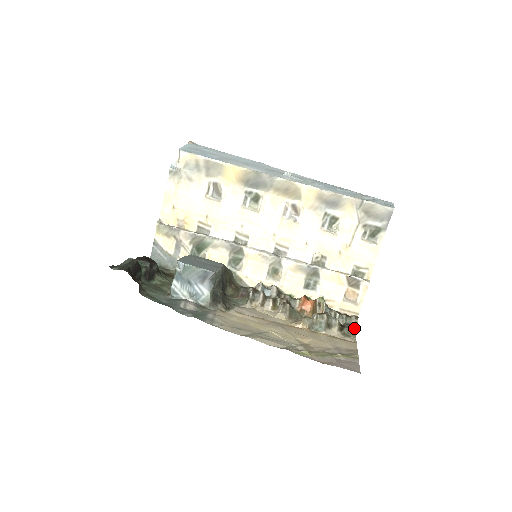
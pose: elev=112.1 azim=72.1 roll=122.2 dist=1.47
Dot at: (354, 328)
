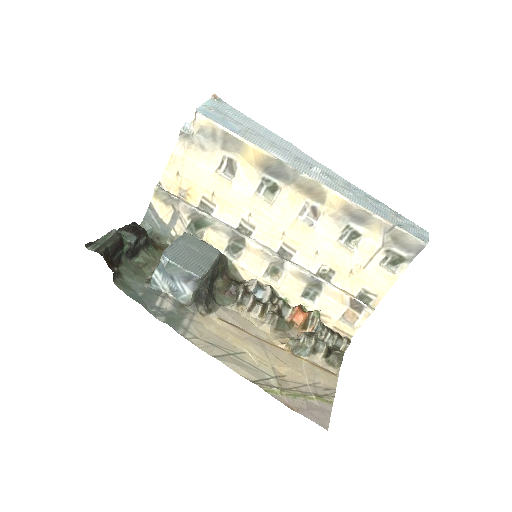
Dot at: (341, 357)
